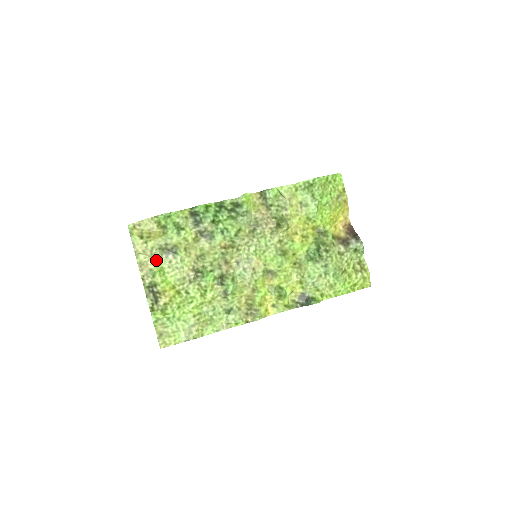
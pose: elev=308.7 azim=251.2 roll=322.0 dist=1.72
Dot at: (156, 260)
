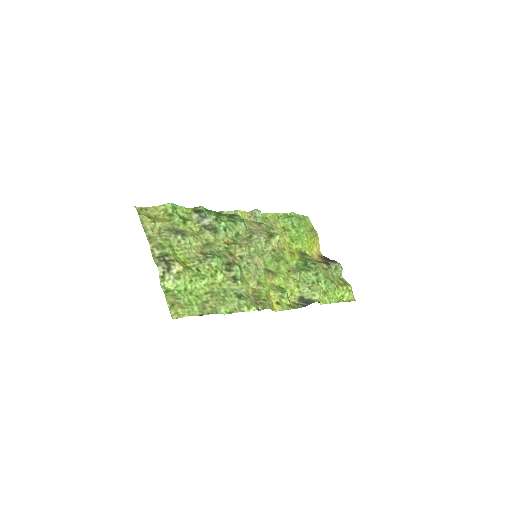
Dot at: (165, 238)
